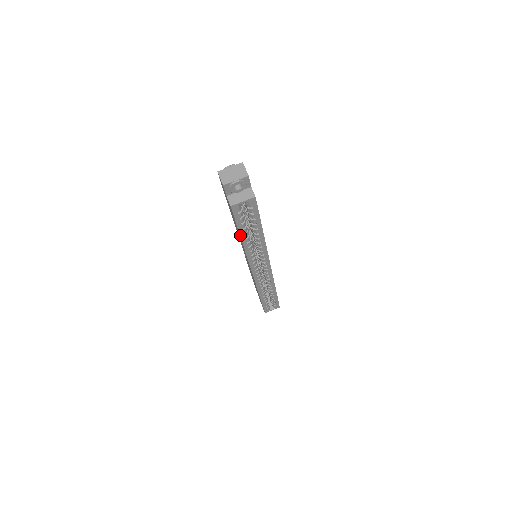
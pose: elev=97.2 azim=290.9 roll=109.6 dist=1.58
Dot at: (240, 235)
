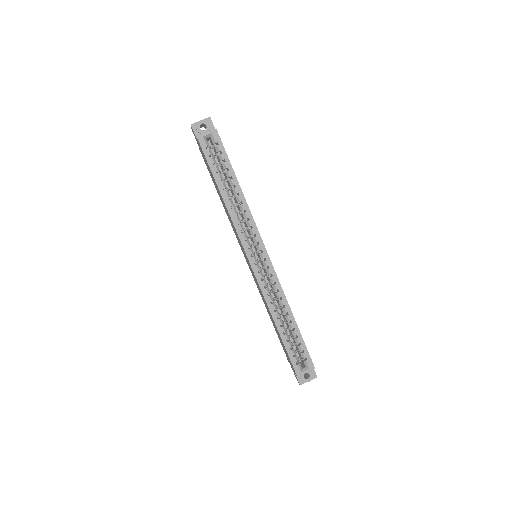
Dot at: (216, 184)
